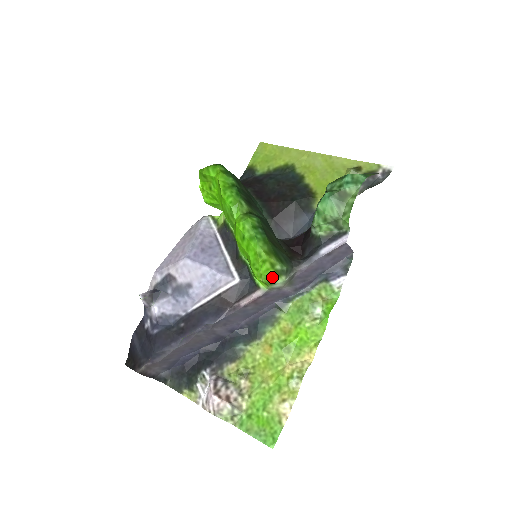
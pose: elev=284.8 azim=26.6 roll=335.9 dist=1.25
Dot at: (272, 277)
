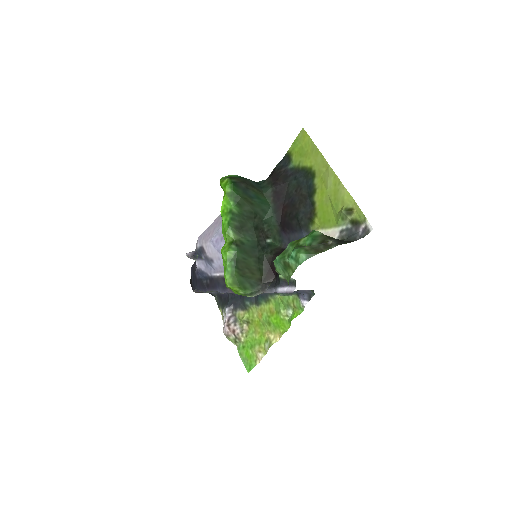
Dot at: occluded
